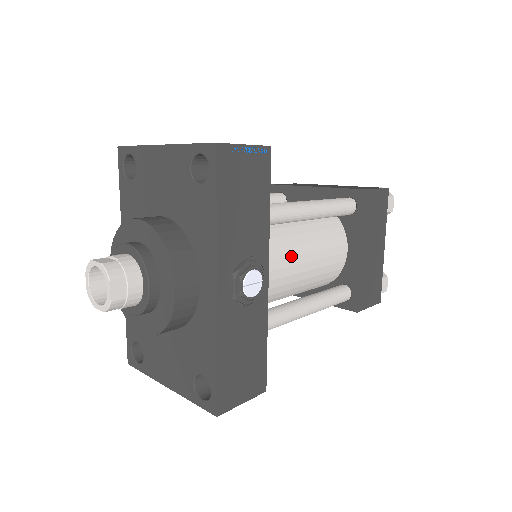
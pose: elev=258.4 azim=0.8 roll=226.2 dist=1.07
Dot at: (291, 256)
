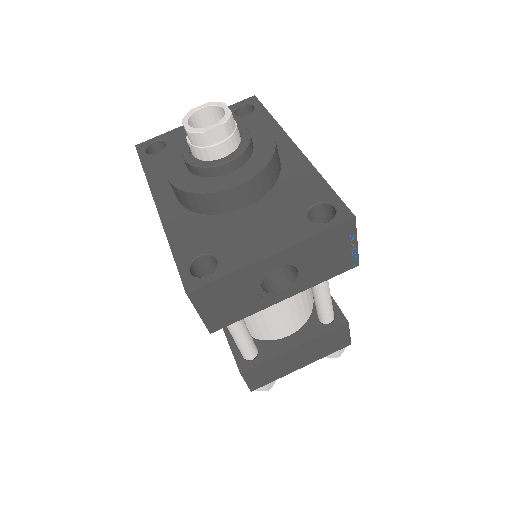
Dot at: occluded
